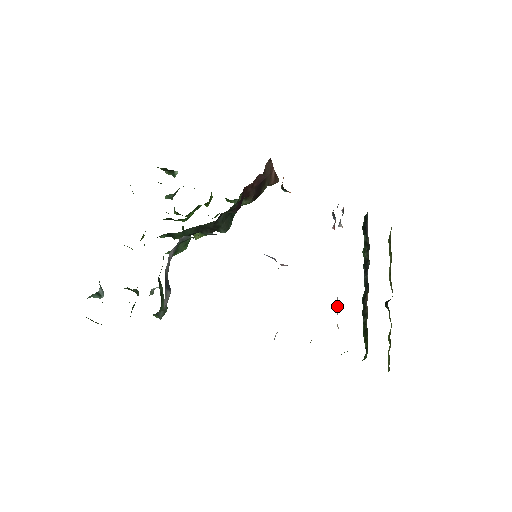
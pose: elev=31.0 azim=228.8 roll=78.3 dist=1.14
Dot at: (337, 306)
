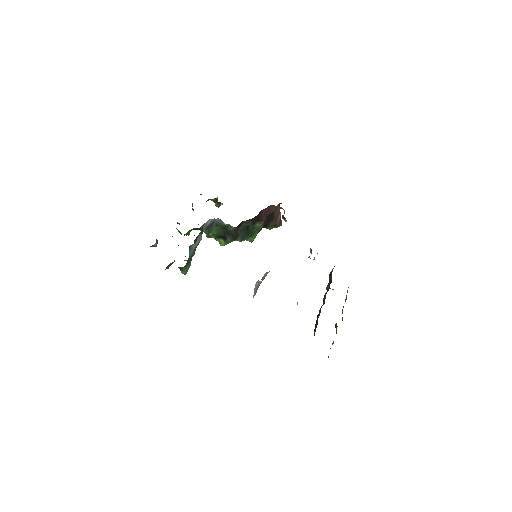
Dot at: occluded
